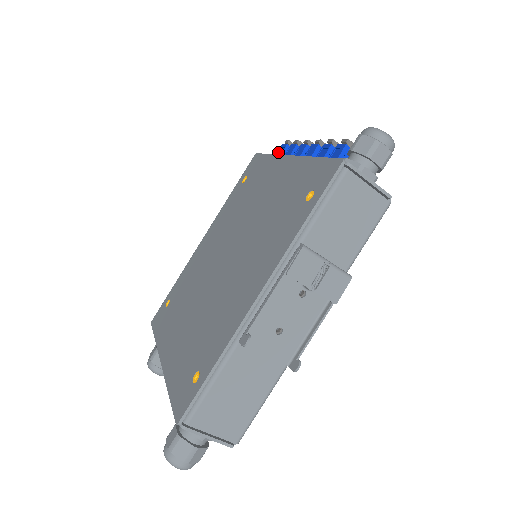
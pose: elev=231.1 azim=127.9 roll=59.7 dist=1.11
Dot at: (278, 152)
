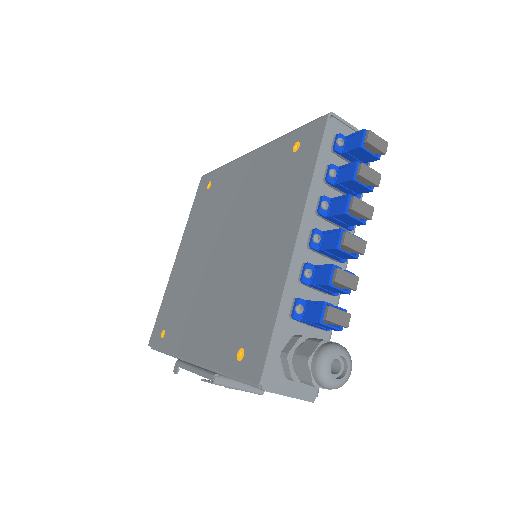
Dot at: (354, 136)
